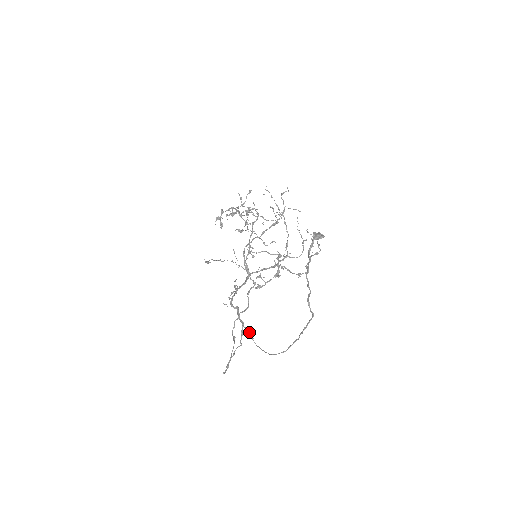
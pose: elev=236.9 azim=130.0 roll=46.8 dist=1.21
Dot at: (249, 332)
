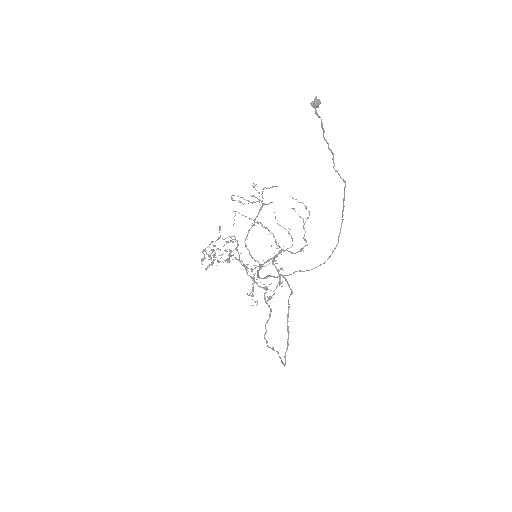
Dot at: (293, 272)
